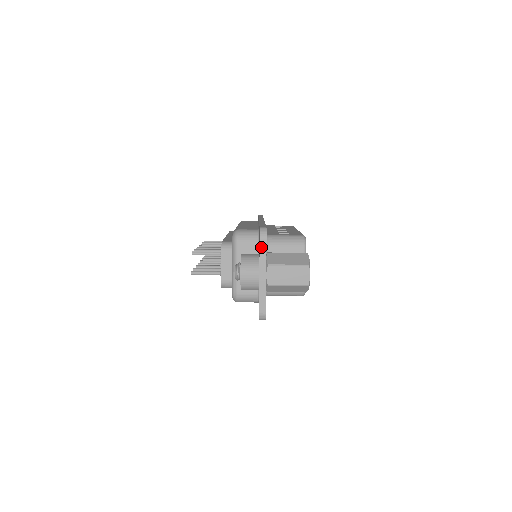
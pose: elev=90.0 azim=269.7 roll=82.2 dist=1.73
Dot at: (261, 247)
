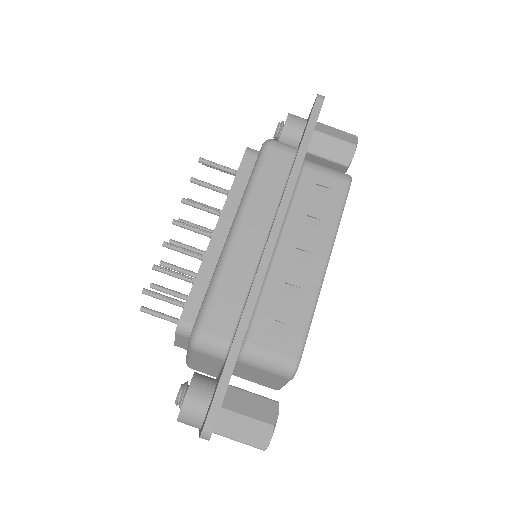
Dot at: occluded
